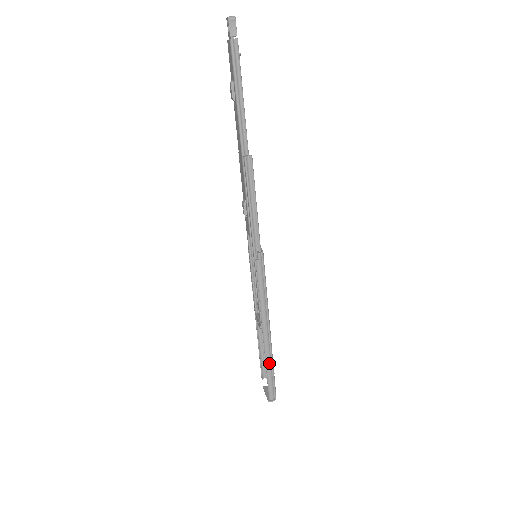
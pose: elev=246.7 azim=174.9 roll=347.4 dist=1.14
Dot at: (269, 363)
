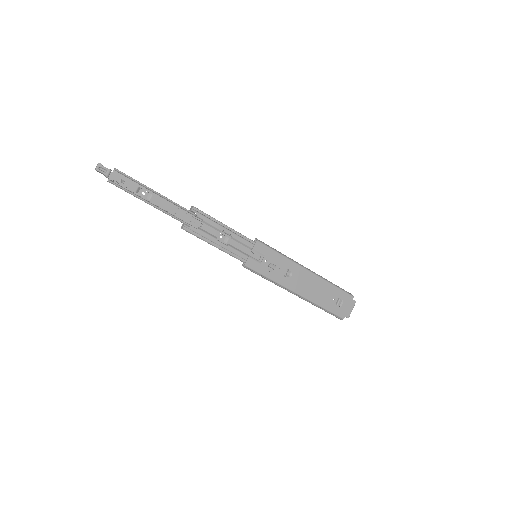
Dot at: (316, 306)
